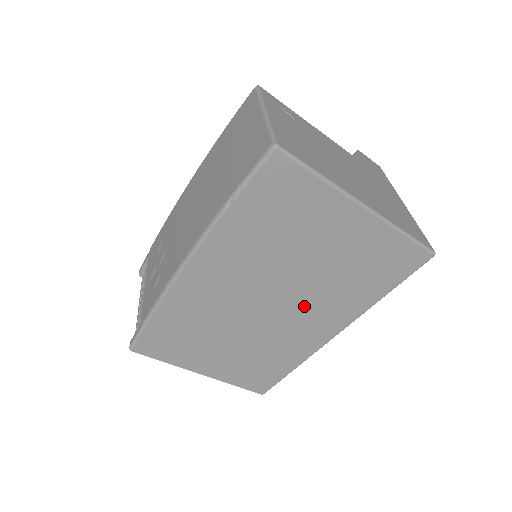
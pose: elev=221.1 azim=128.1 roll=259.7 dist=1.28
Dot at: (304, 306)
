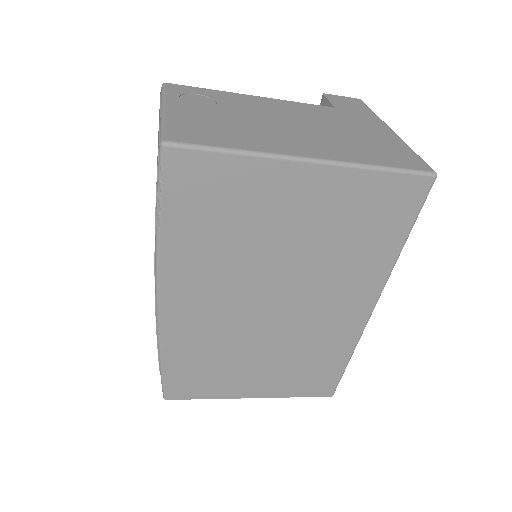
Dot at: (314, 293)
